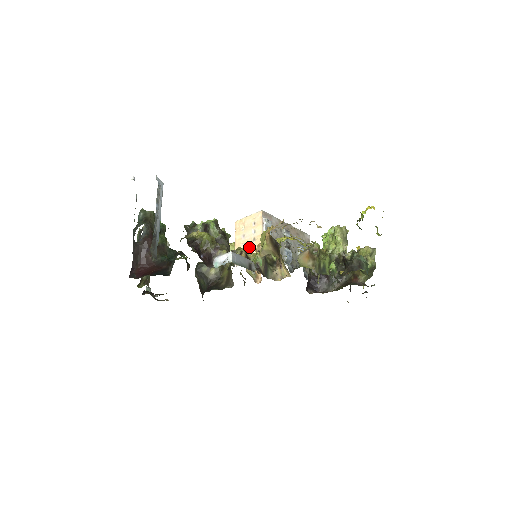
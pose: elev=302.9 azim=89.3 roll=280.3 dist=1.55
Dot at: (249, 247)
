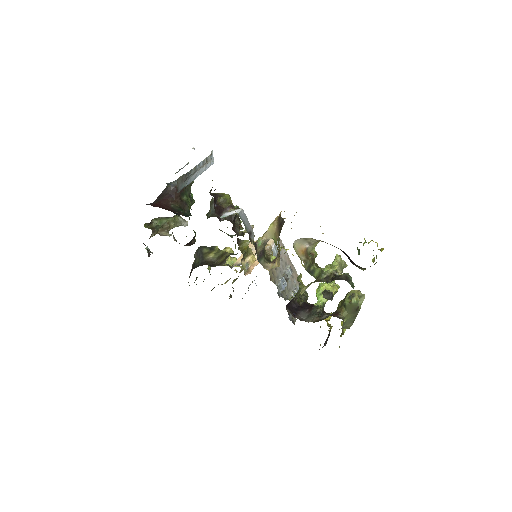
Dot at: occluded
